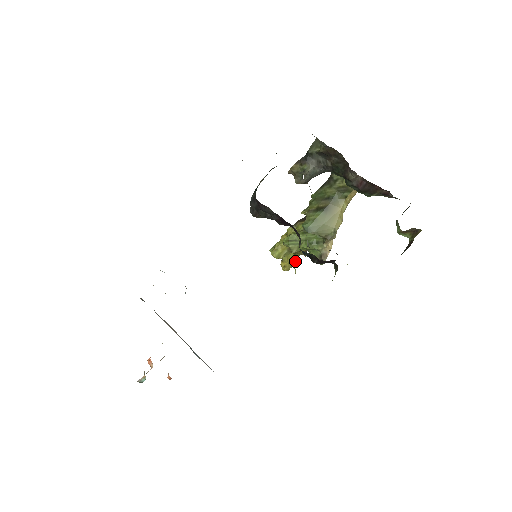
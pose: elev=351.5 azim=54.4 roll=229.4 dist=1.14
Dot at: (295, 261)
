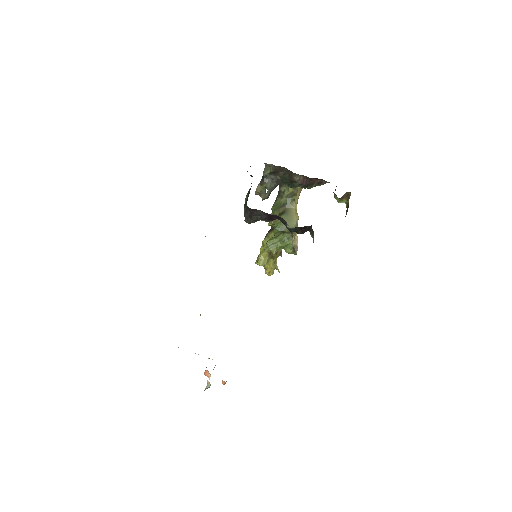
Dot at: (276, 264)
